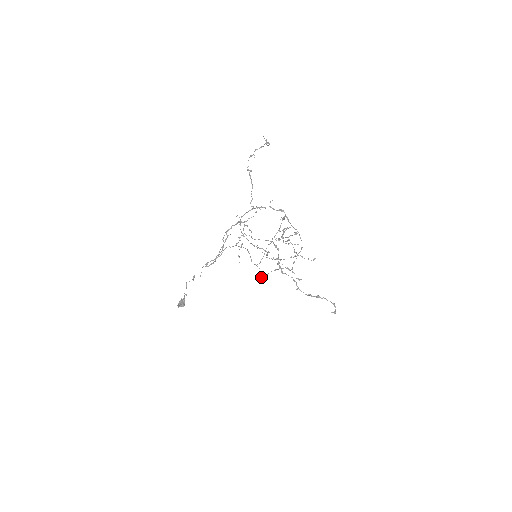
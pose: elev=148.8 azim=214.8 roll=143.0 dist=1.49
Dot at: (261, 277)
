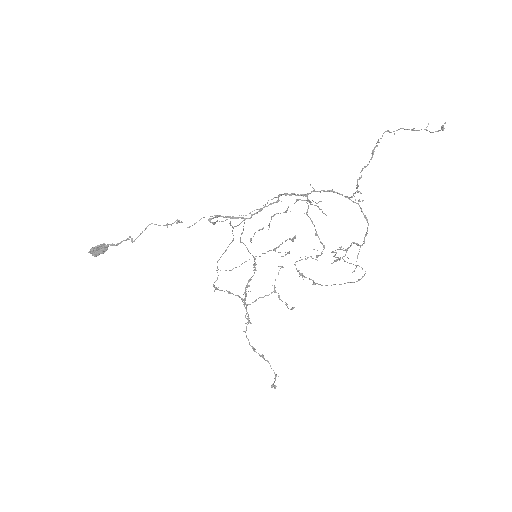
Dot at: occluded
